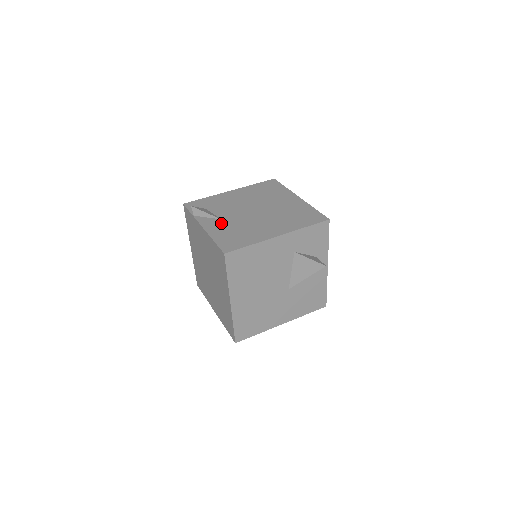
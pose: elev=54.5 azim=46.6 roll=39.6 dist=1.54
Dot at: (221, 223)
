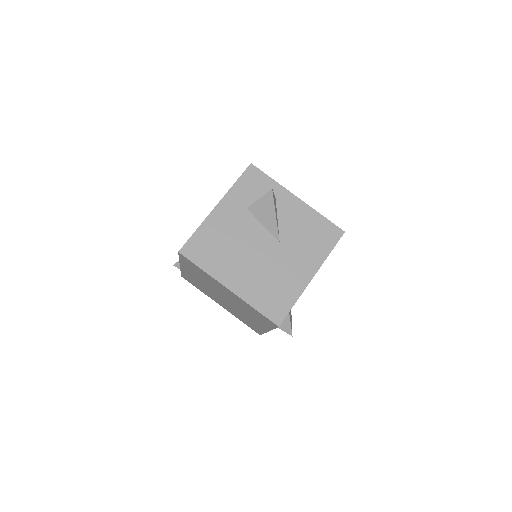
Dot at: occluded
